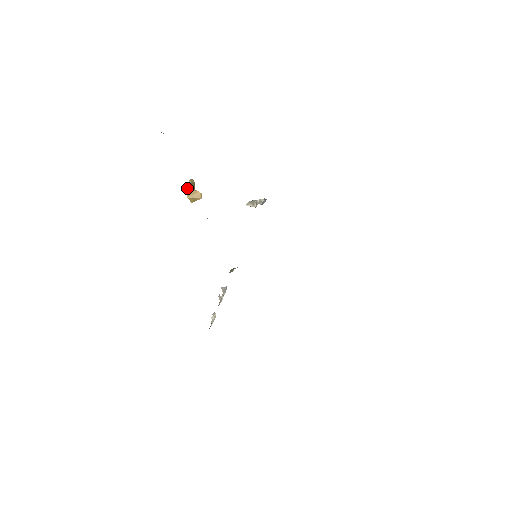
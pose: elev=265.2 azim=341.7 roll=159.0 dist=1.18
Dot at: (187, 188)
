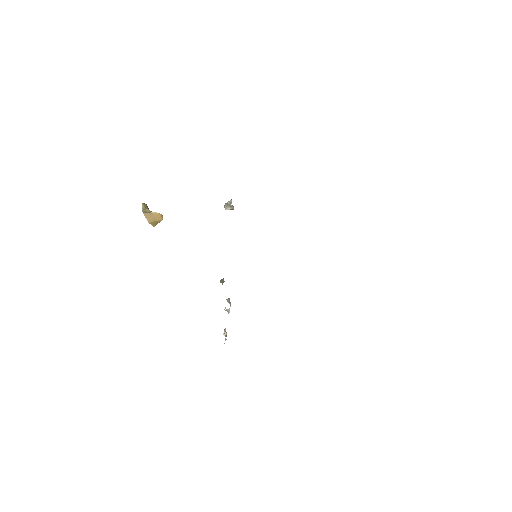
Dot at: (144, 213)
